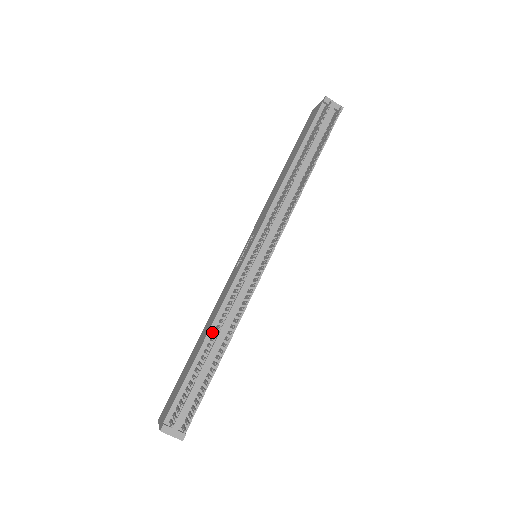
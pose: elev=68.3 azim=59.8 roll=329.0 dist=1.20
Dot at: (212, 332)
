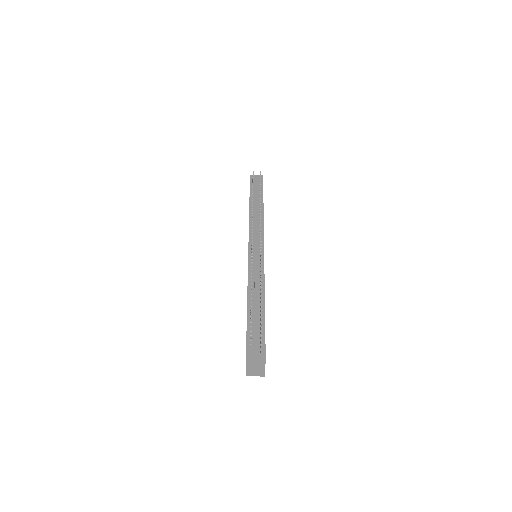
Dot at: (250, 296)
